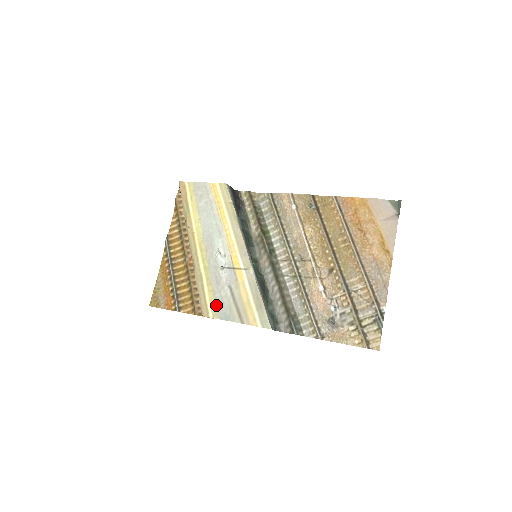
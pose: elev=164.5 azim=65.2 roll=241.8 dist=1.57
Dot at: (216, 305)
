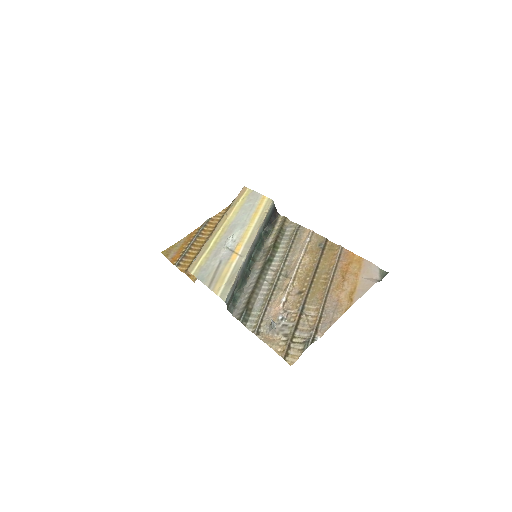
Dot at: (202, 268)
